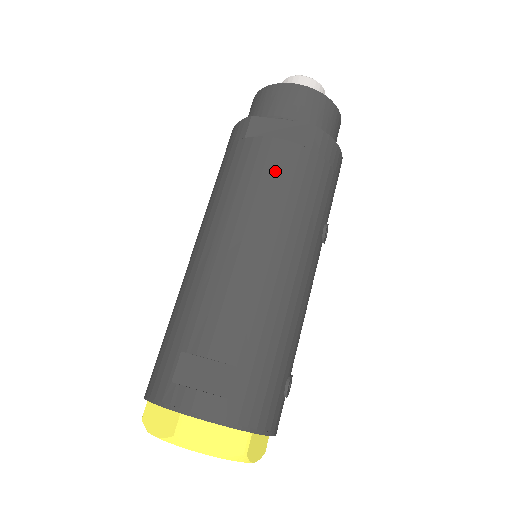
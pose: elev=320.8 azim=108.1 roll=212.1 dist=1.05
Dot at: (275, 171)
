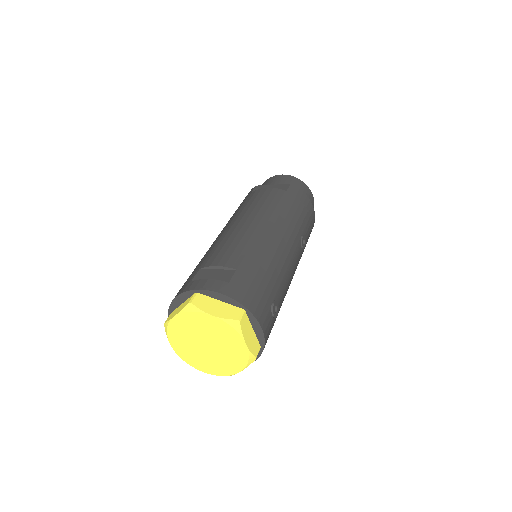
Dot at: (268, 198)
